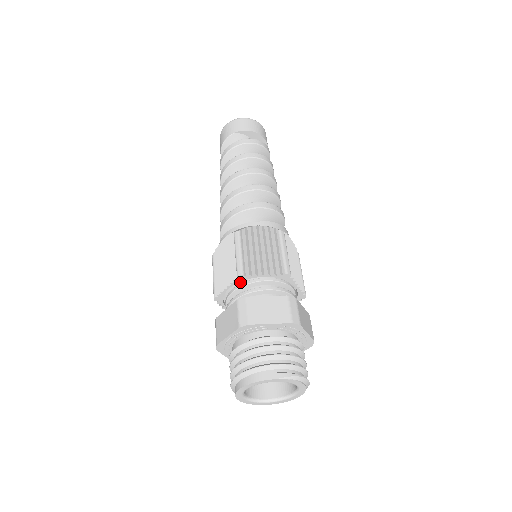
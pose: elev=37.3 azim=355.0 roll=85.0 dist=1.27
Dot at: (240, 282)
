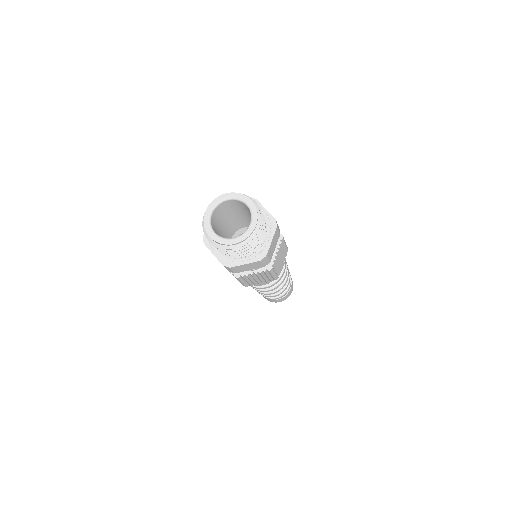
Dot at: occluded
